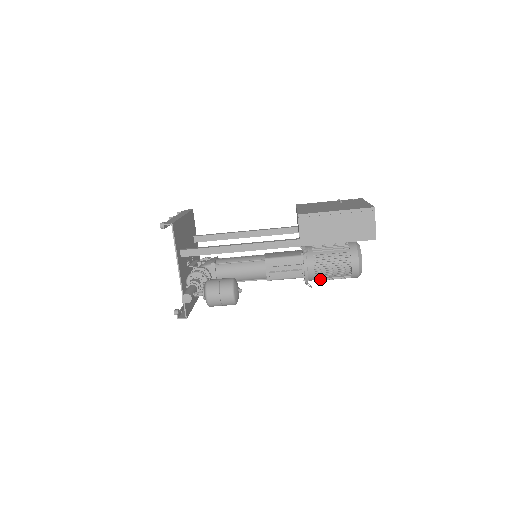
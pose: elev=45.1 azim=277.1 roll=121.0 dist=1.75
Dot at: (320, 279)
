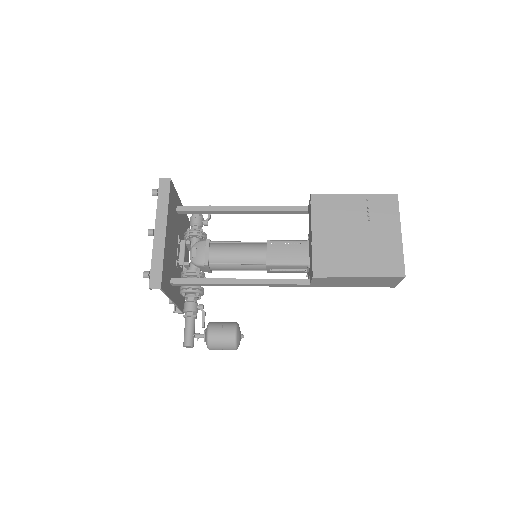
Dot at: occluded
